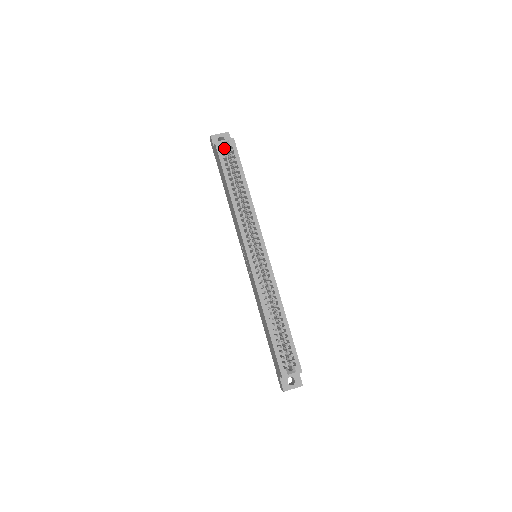
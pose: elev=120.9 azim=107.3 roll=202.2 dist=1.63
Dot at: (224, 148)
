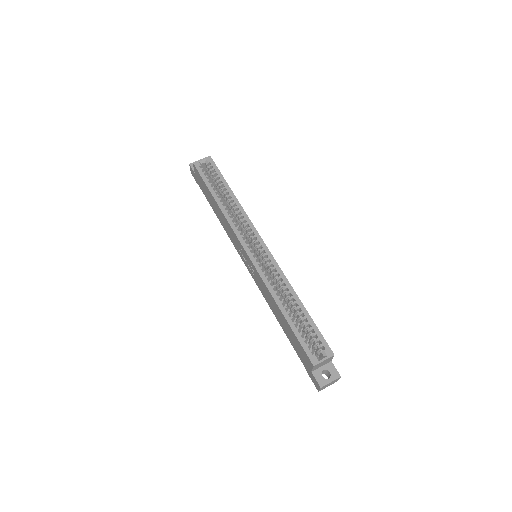
Dot at: occluded
